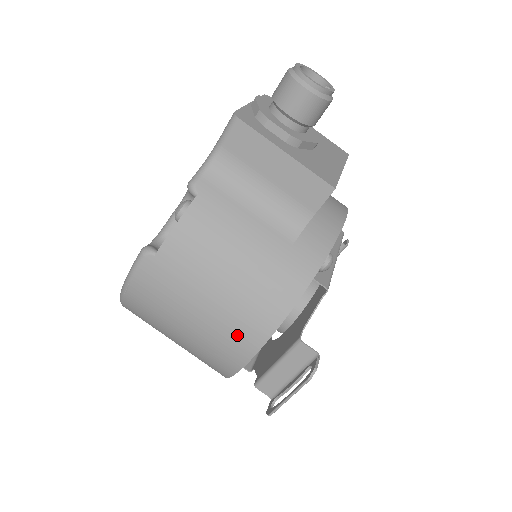
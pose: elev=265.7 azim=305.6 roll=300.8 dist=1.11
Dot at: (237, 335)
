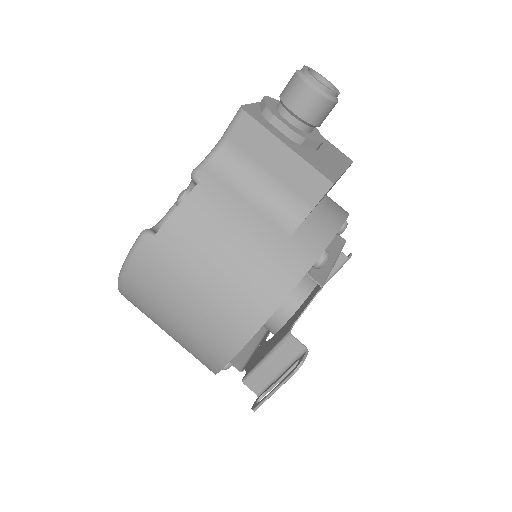
Dot at: (227, 324)
